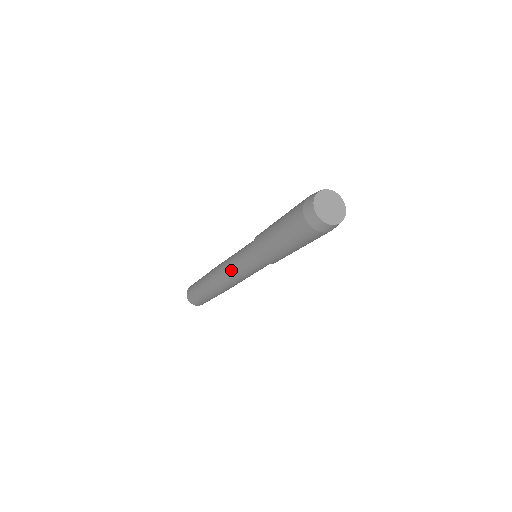
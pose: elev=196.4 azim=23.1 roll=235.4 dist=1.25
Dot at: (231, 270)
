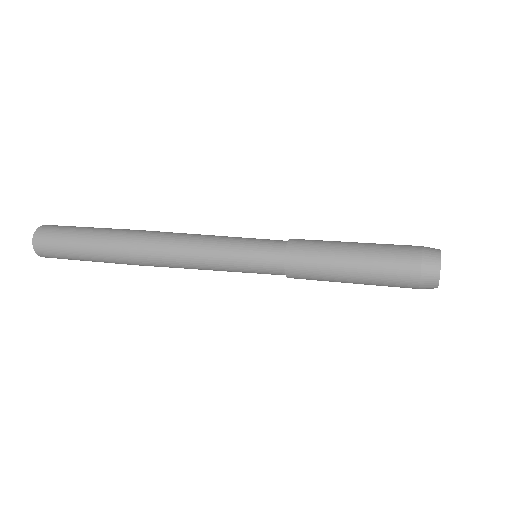
Dot at: occluded
